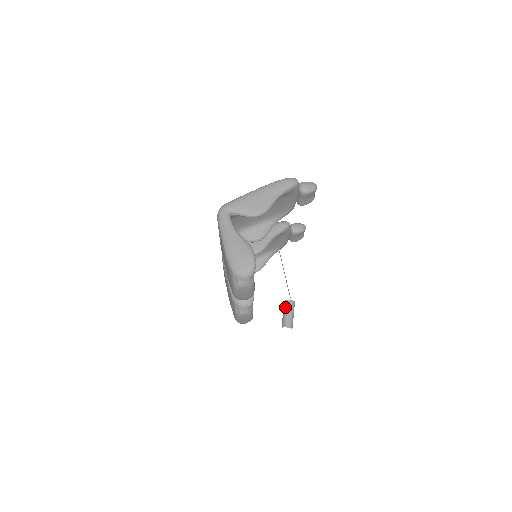
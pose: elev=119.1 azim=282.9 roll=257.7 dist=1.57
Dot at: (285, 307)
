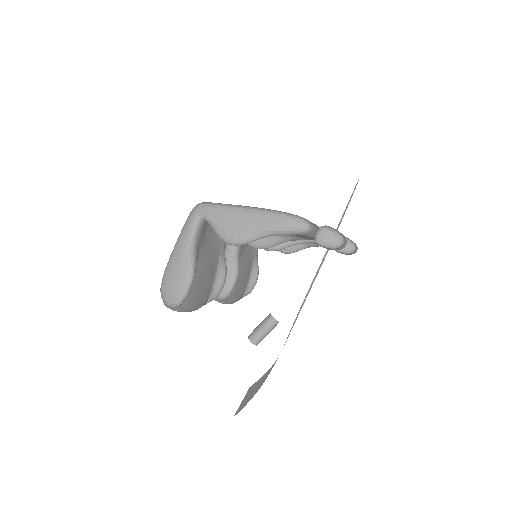
Dot at: (264, 320)
